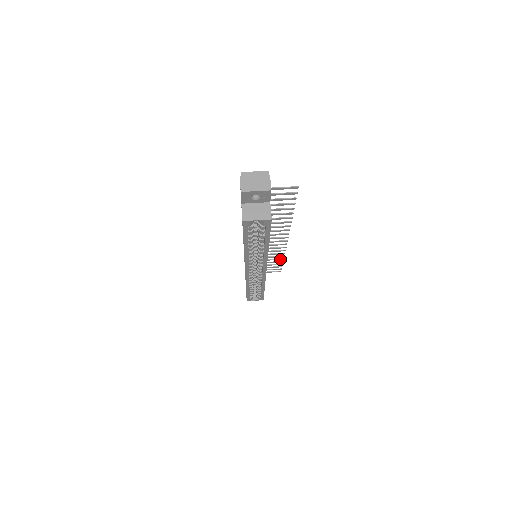
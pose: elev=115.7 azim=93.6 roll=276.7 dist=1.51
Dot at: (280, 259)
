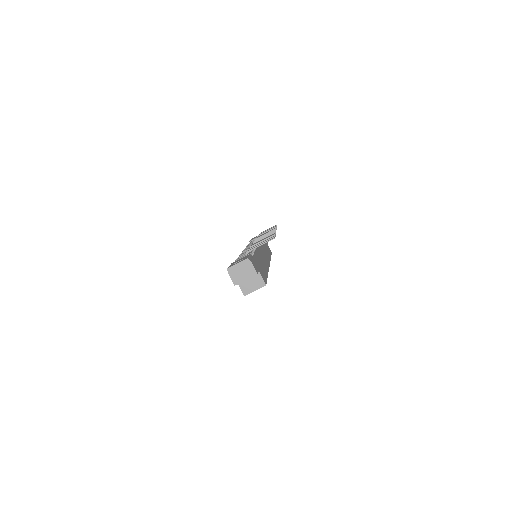
Dot at: (273, 228)
